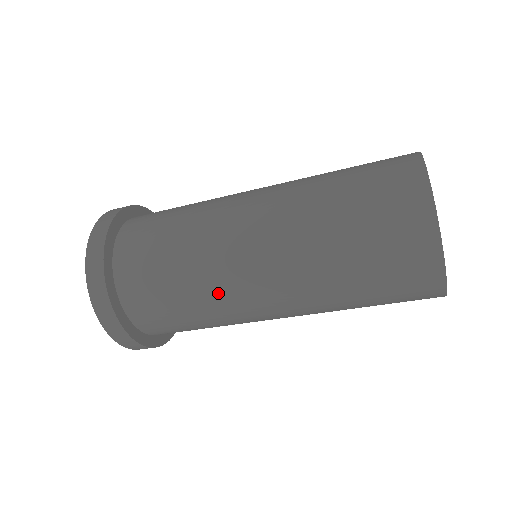
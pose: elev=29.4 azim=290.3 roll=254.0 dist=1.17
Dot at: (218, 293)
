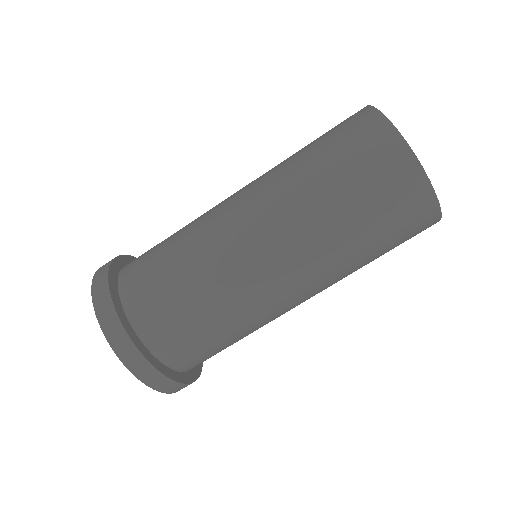
Dot at: (215, 259)
